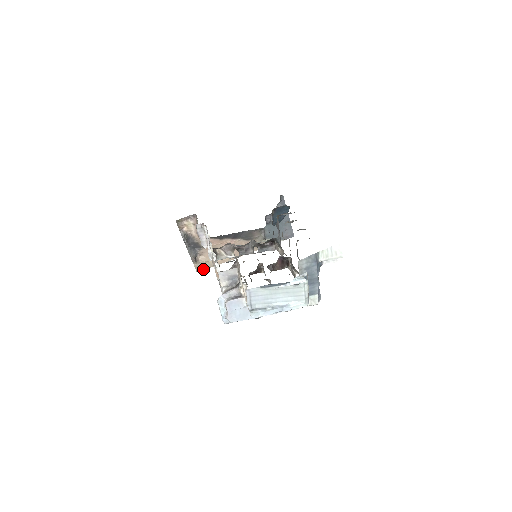
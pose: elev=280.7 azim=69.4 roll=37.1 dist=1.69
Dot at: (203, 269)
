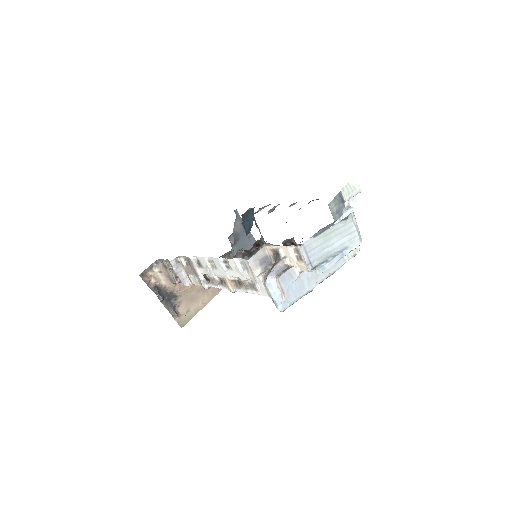
Dot at: (187, 322)
